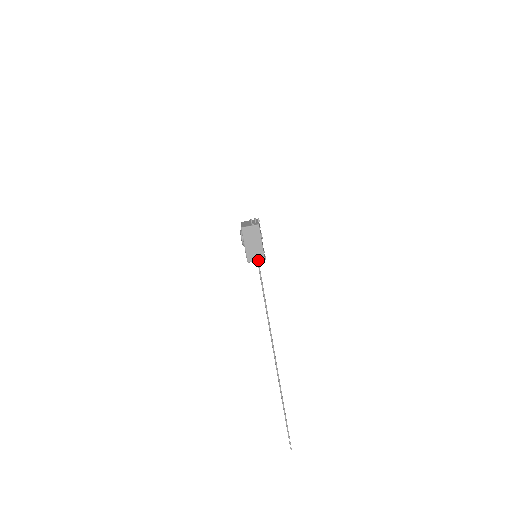
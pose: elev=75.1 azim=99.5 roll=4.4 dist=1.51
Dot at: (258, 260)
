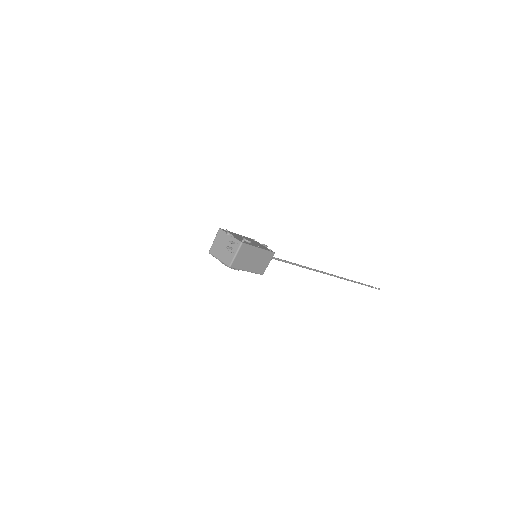
Dot at: (269, 261)
